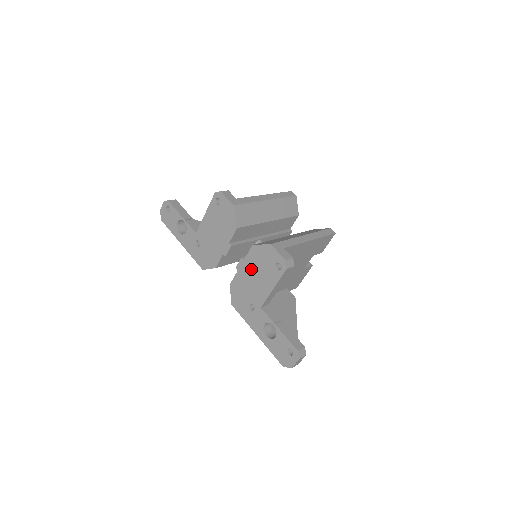
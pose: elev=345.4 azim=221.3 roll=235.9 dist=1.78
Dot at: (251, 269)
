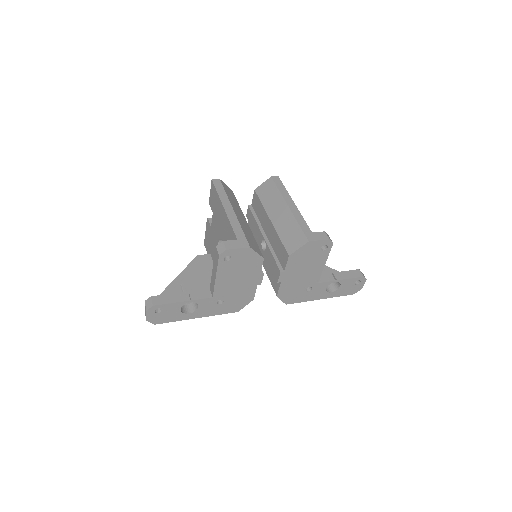
Dot at: (296, 270)
